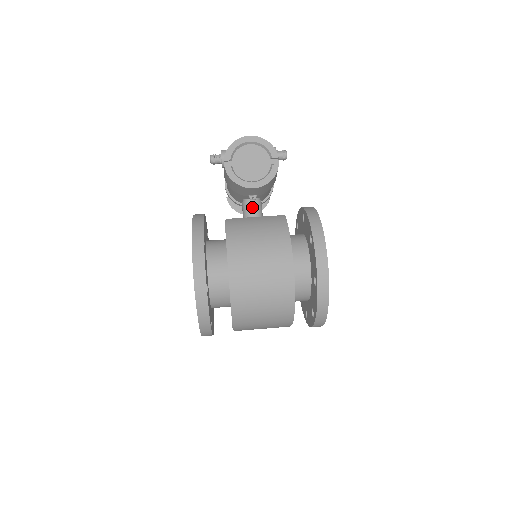
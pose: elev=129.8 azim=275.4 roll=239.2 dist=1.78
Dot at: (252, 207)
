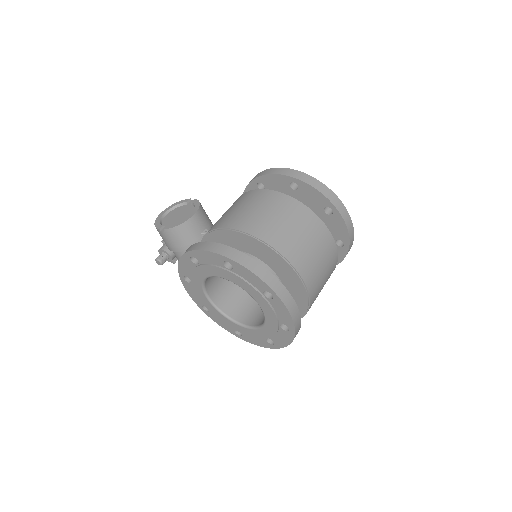
Dot at: occluded
